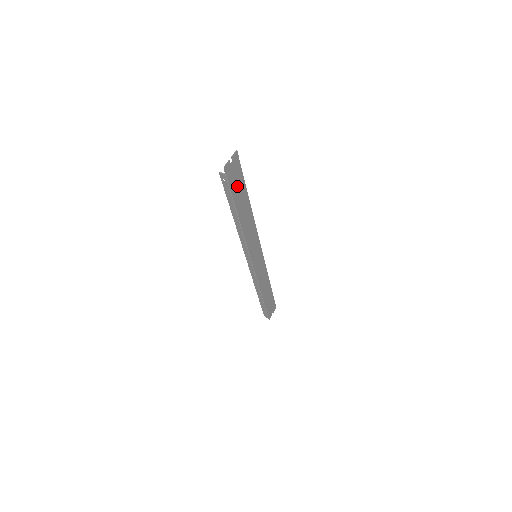
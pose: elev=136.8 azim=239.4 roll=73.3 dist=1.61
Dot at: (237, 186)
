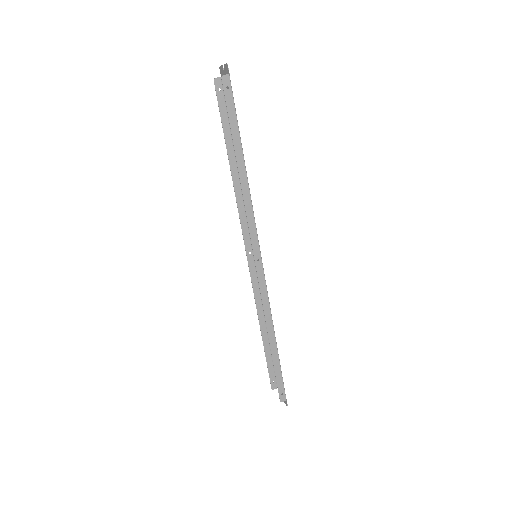
Dot at: occluded
